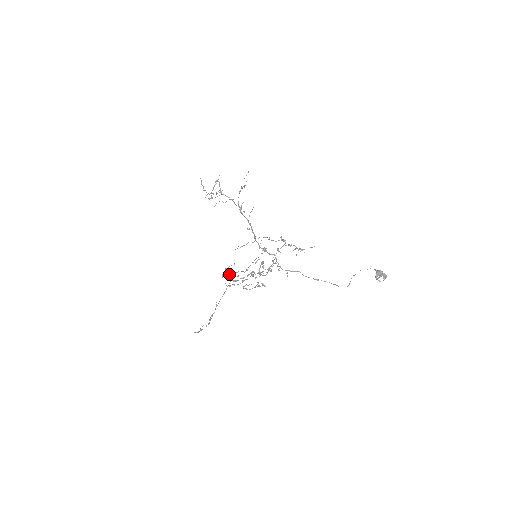
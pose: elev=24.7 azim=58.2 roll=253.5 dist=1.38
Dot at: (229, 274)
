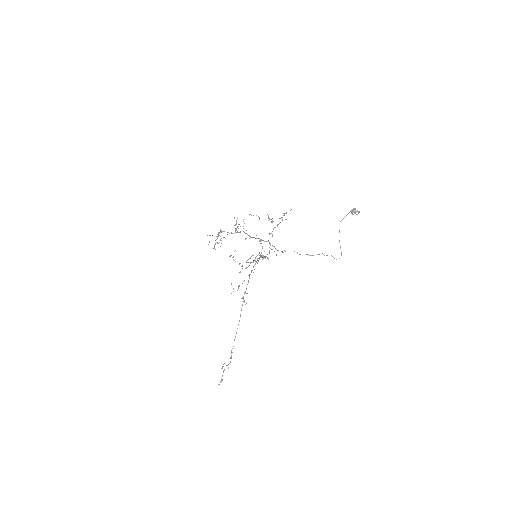
Dot at: (233, 257)
